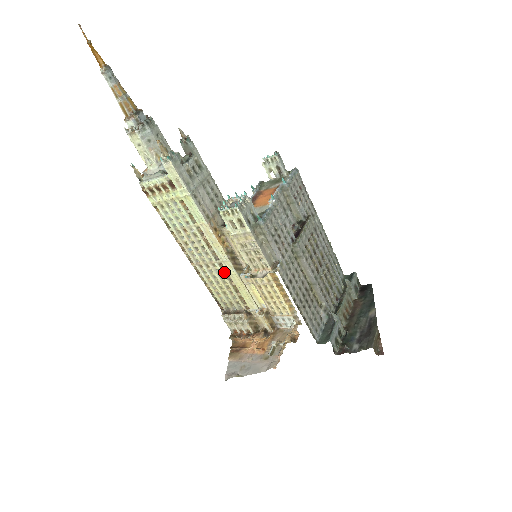
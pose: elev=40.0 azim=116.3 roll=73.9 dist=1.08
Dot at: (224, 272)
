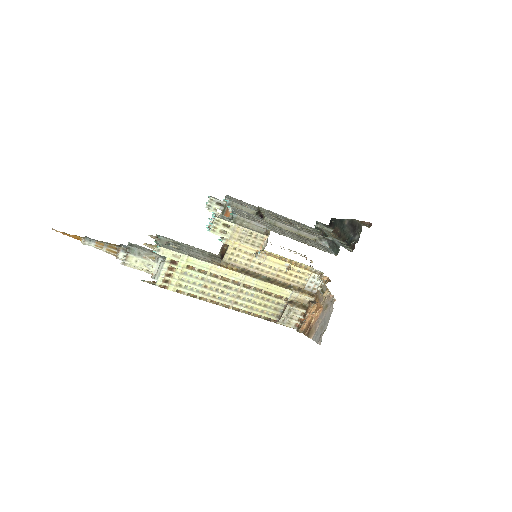
Dot at: (251, 289)
